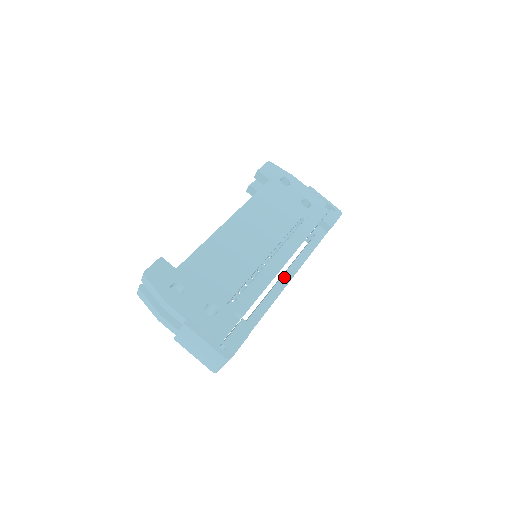
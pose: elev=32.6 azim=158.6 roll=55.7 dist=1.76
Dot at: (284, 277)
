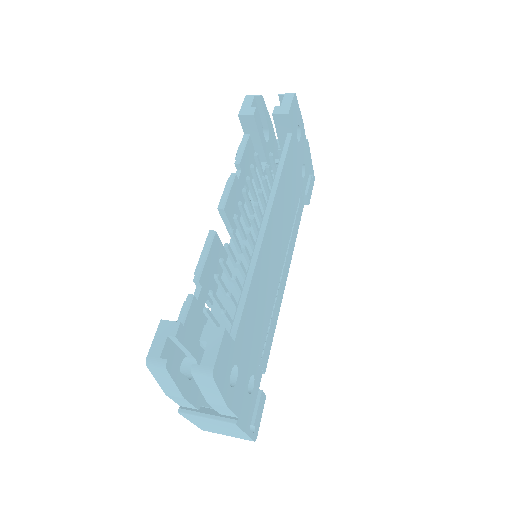
Dot at: occluded
